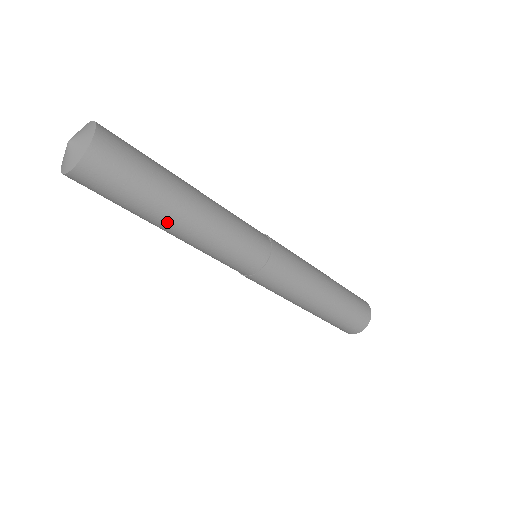
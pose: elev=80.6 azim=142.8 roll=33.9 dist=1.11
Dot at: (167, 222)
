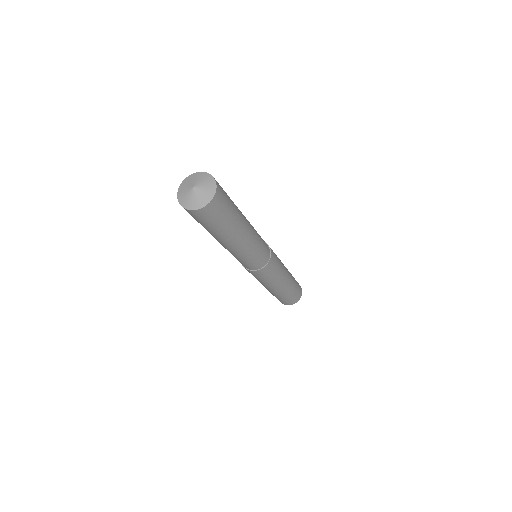
Dot at: (240, 232)
